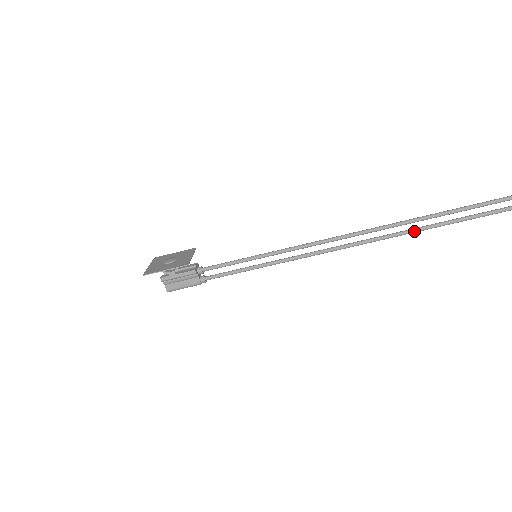
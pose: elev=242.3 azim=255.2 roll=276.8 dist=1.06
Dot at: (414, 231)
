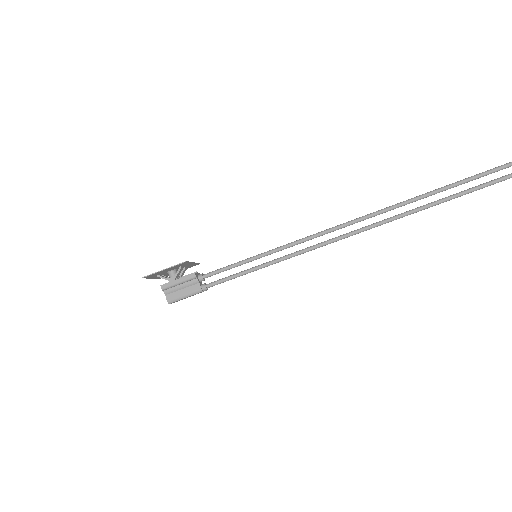
Dot at: (414, 211)
